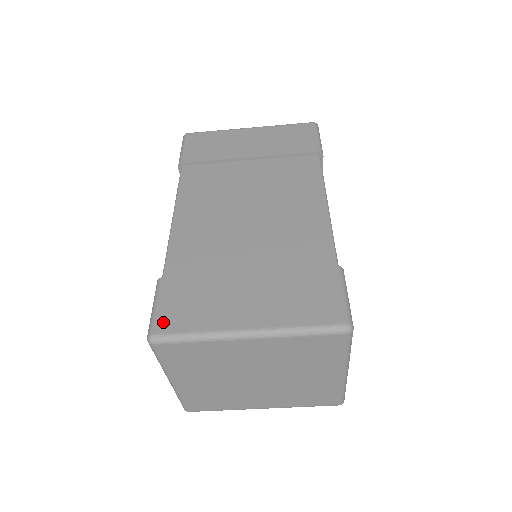
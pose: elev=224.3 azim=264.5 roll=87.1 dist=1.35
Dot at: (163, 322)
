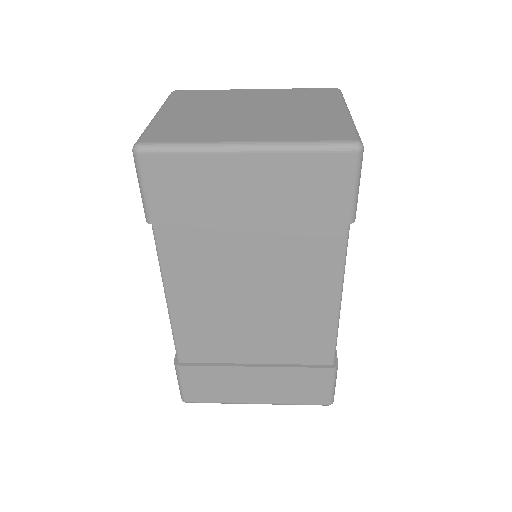
Dot at: (191, 396)
